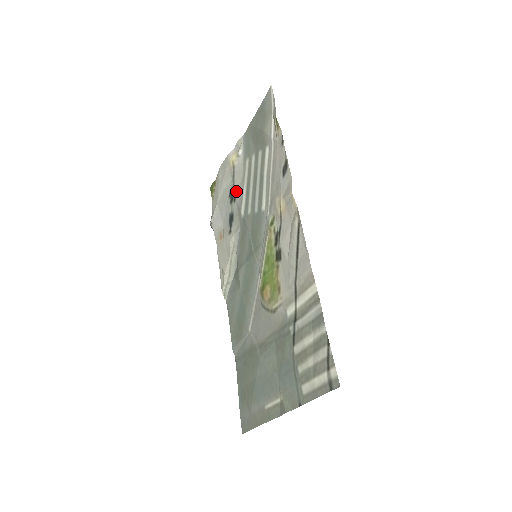
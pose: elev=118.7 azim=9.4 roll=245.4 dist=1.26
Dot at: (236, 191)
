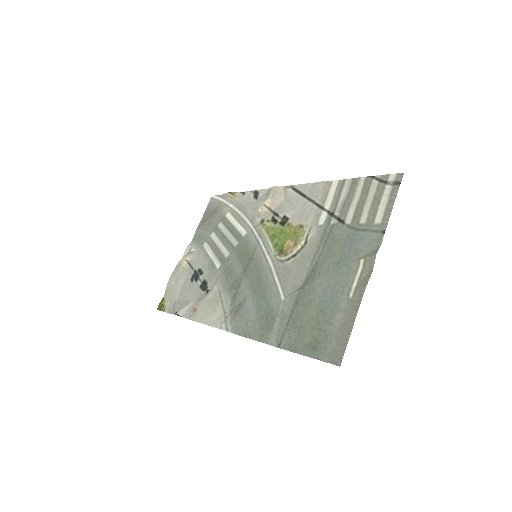
Dot at: (201, 267)
